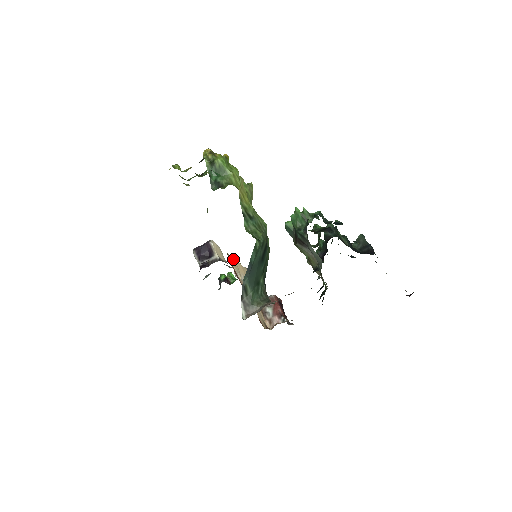
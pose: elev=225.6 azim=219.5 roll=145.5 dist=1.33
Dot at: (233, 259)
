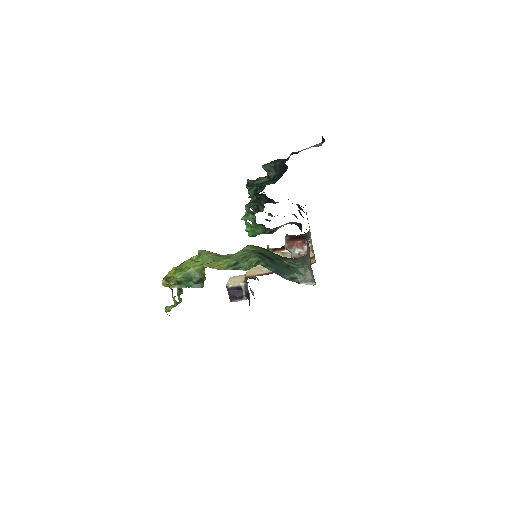
Dot at: (248, 272)
